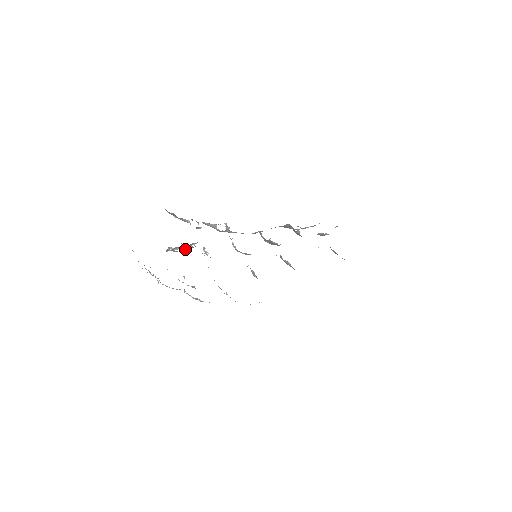
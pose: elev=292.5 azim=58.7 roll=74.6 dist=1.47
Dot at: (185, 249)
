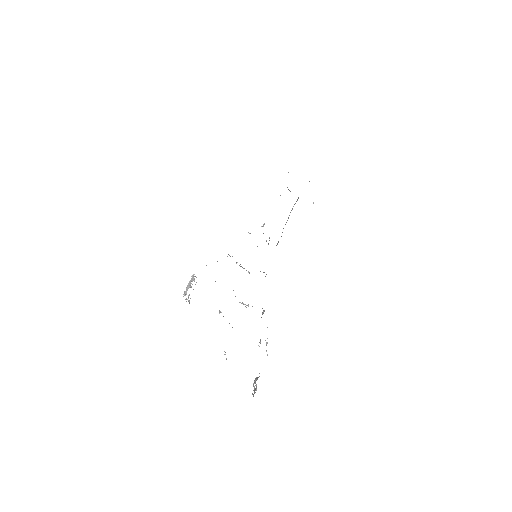
Dot at: (189, 284)
